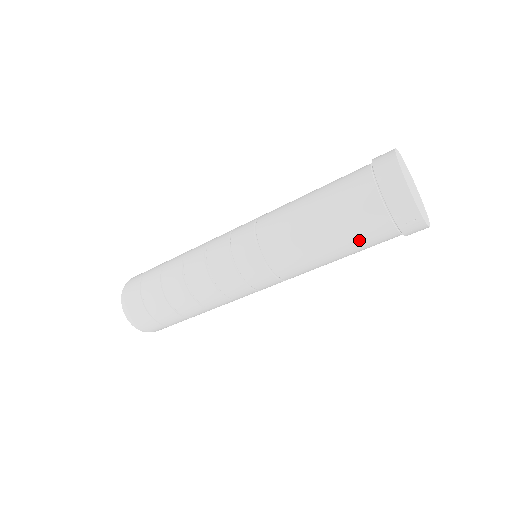
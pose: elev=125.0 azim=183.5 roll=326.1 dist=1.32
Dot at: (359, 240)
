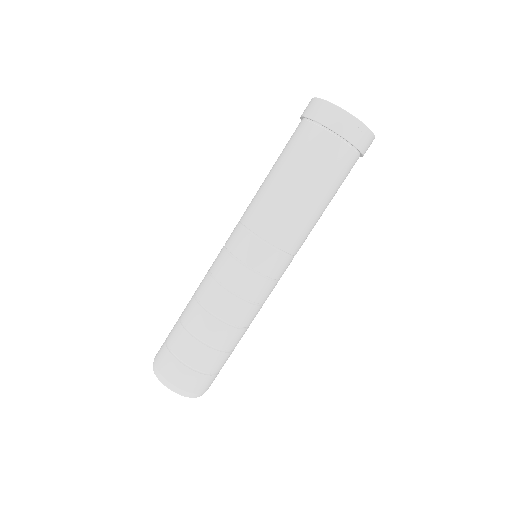
Dot at: (328, 173)
